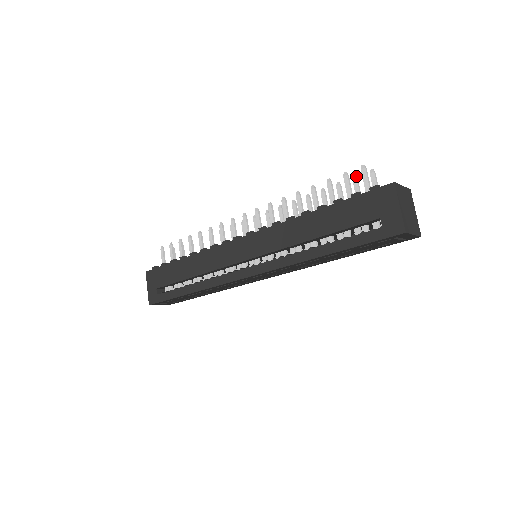
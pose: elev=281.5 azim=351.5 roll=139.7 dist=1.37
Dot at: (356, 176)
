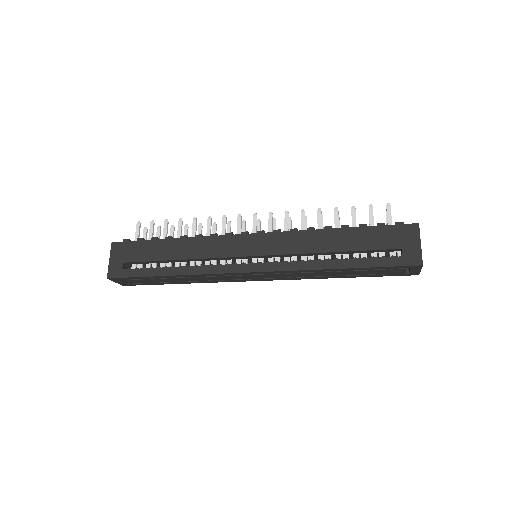
Dot at: occluded
